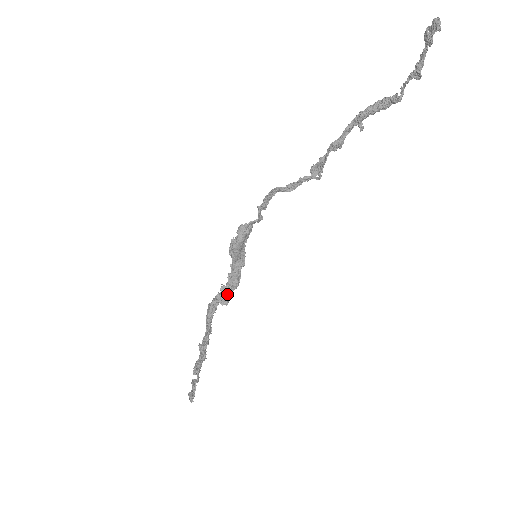
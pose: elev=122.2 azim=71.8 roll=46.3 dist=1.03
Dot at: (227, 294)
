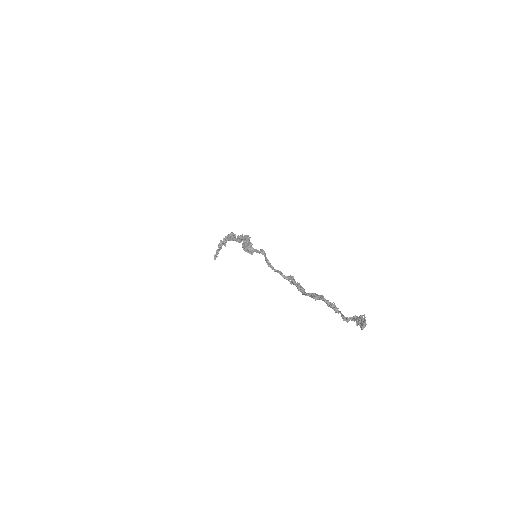
Dot at: (240, 241)
